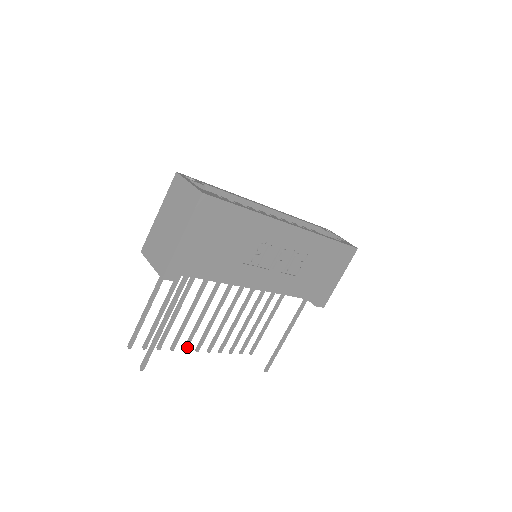
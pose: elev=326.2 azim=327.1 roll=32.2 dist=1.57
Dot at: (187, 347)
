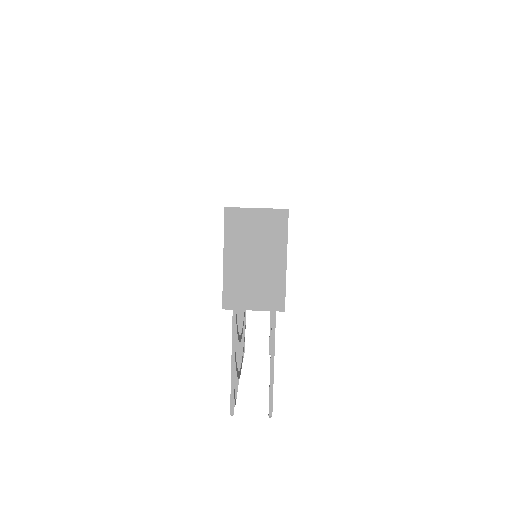
Dot at: occluded
